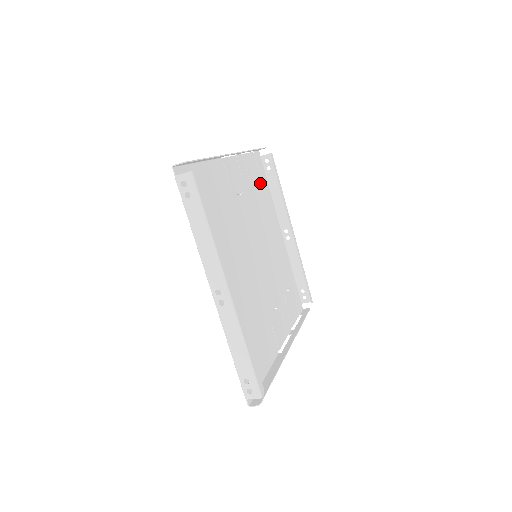
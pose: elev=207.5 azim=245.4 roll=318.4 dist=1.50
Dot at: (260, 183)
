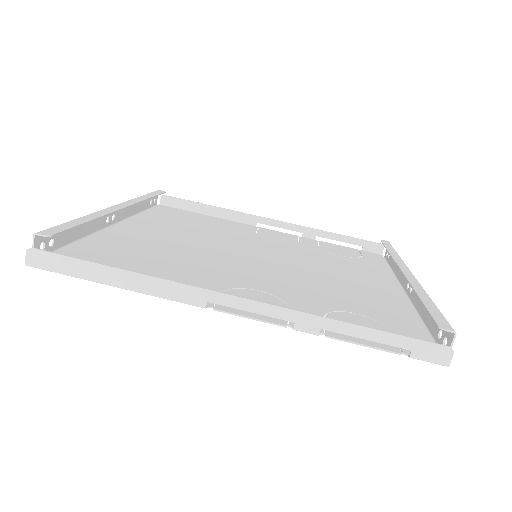
Dot at: (356, 259)
